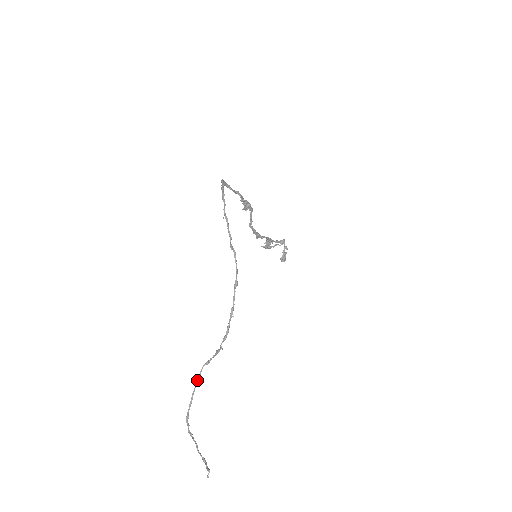
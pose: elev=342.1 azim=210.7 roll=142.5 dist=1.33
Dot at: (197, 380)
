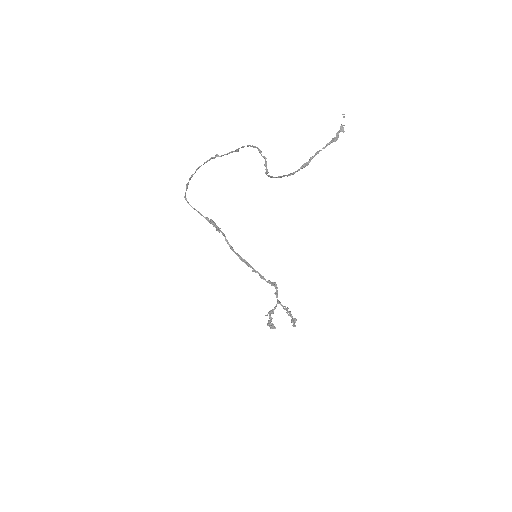
Dot at: (271, 176)
